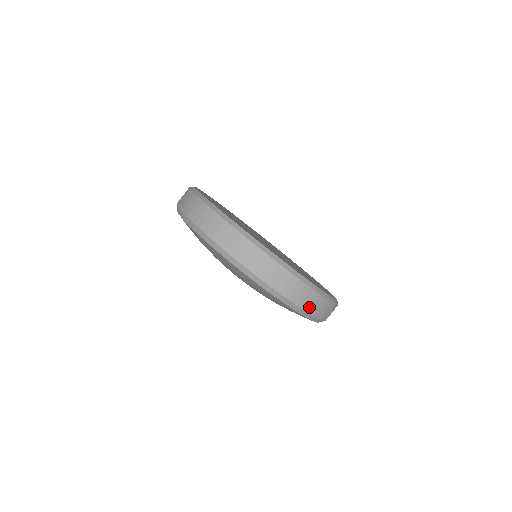
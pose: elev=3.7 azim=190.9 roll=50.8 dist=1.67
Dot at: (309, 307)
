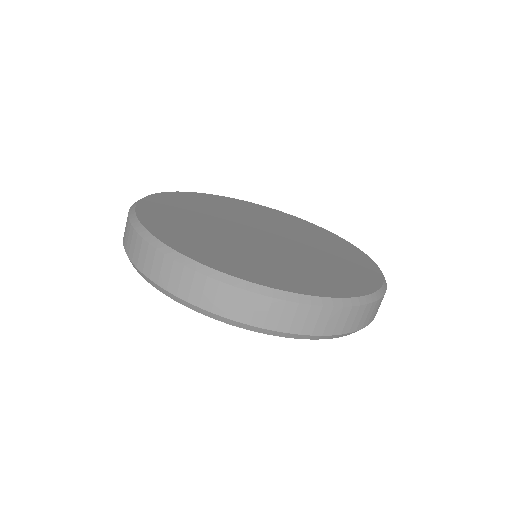
Dot at: occluded
